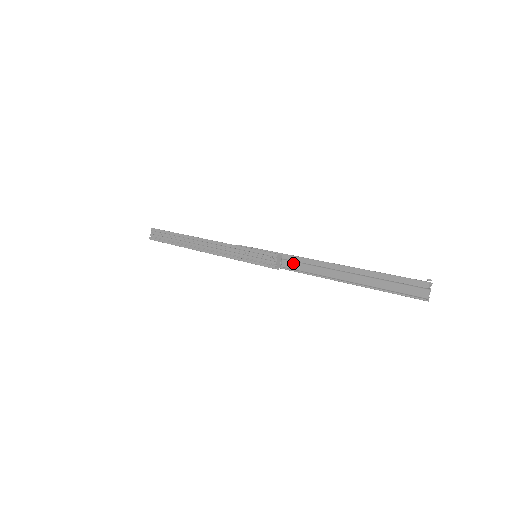
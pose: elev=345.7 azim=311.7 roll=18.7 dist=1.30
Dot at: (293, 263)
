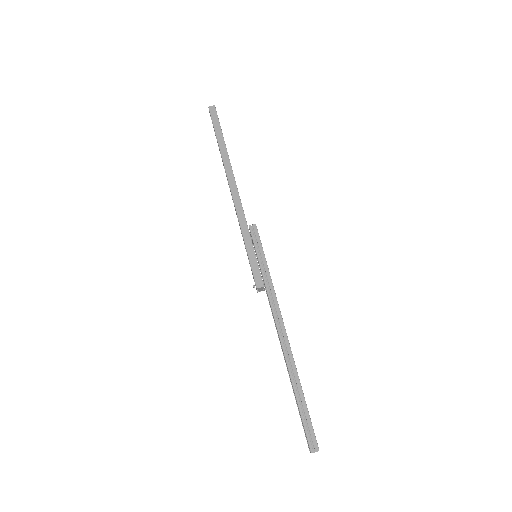
Dot at: occluded
